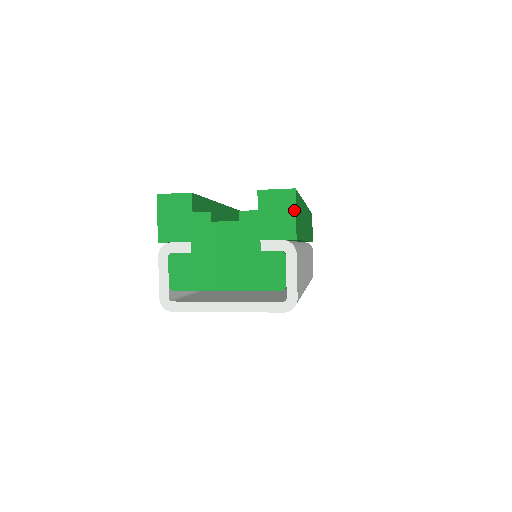
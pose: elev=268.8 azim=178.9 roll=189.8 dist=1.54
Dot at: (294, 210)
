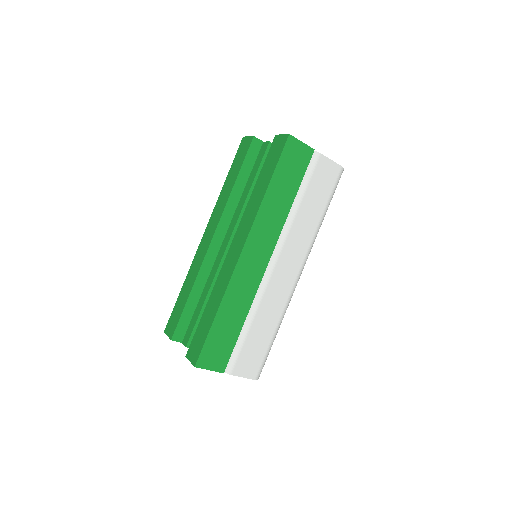
Dot at: (207, 369)
